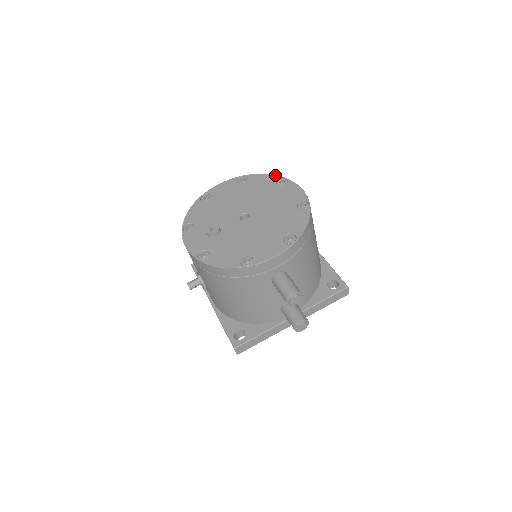
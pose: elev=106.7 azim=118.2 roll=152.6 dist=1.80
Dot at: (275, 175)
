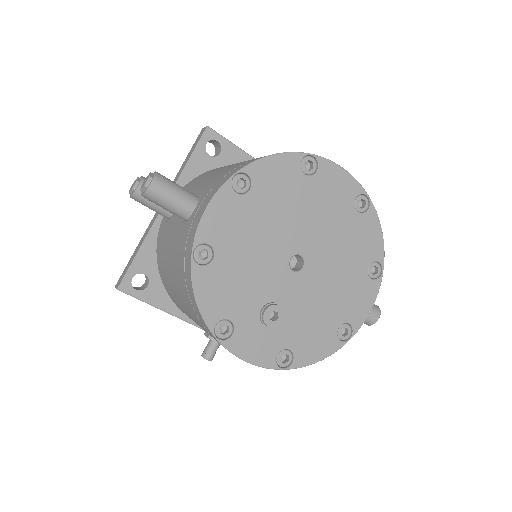
Dot at: (292, 153)
